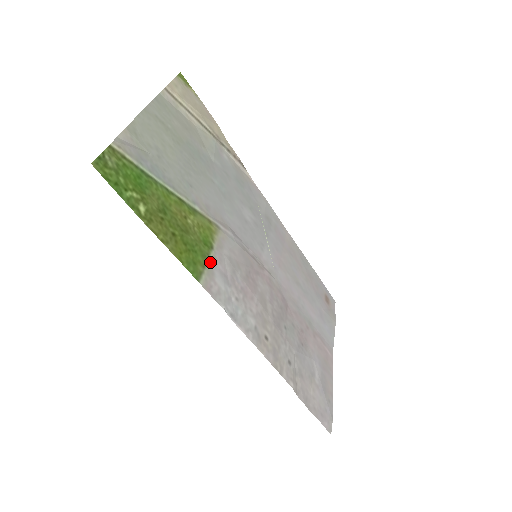
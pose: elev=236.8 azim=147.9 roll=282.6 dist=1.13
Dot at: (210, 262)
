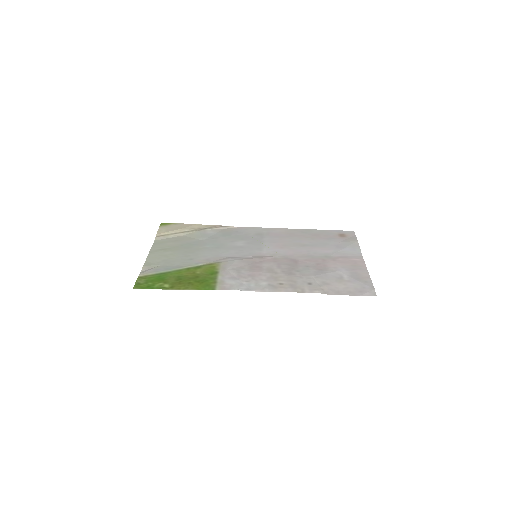
Dot at: (219, 279)
